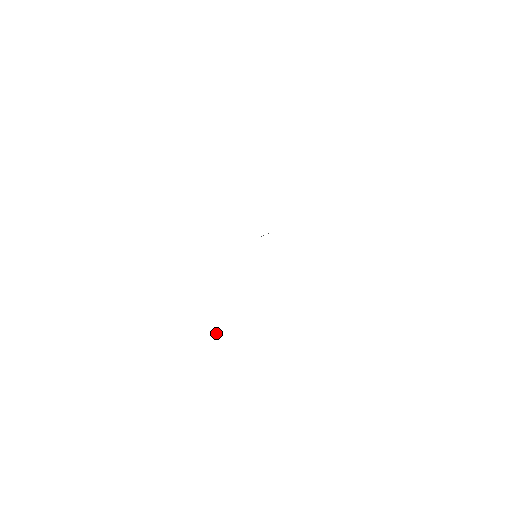
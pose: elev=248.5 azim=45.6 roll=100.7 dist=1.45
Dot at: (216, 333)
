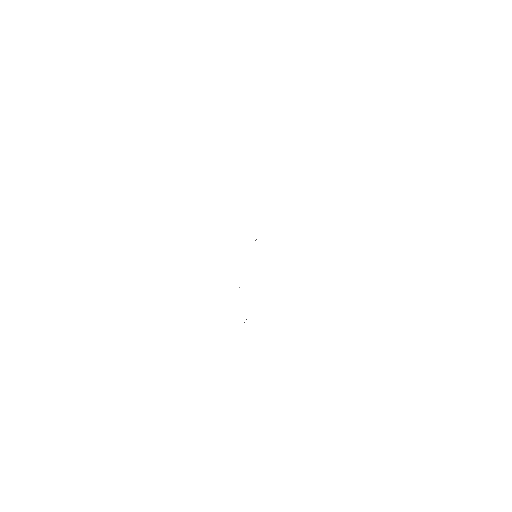
Dot at: (244, 322)
